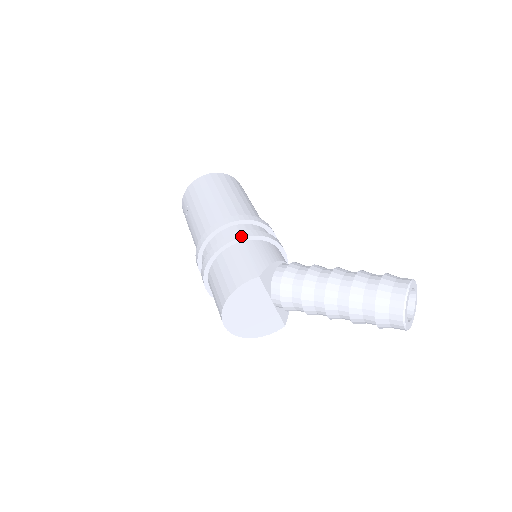
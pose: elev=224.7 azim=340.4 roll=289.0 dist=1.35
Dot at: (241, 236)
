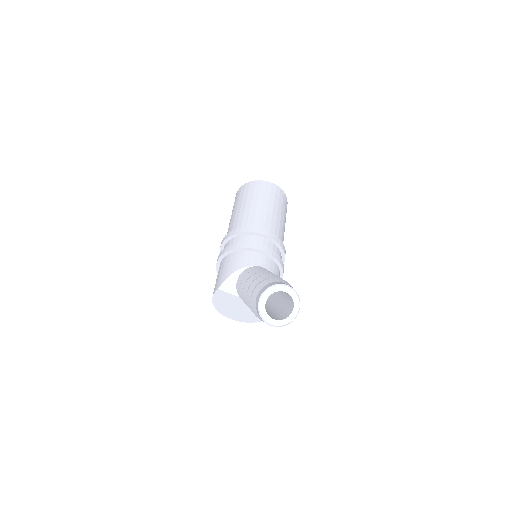
Dot at: (223, 253)
